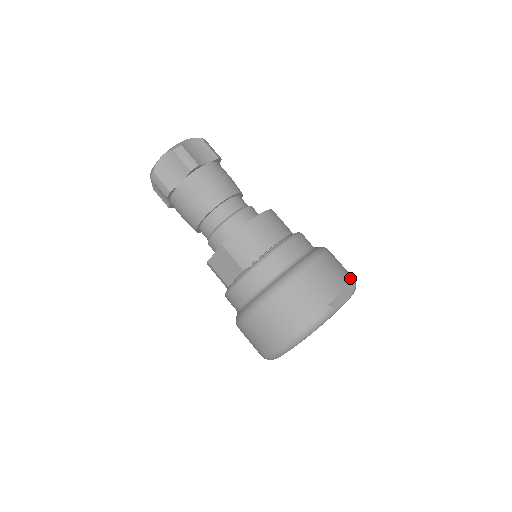
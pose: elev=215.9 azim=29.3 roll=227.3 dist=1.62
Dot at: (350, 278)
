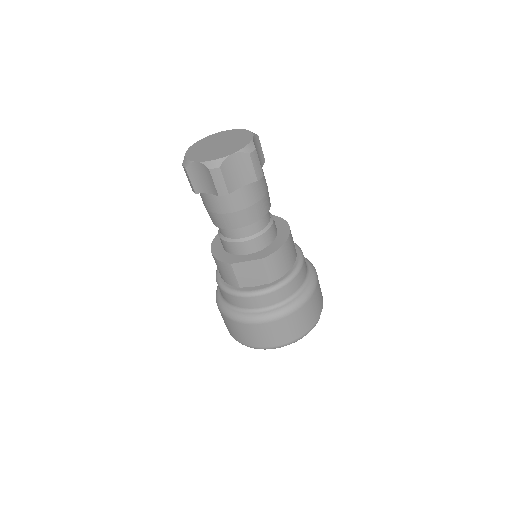
Dot at: occluded
